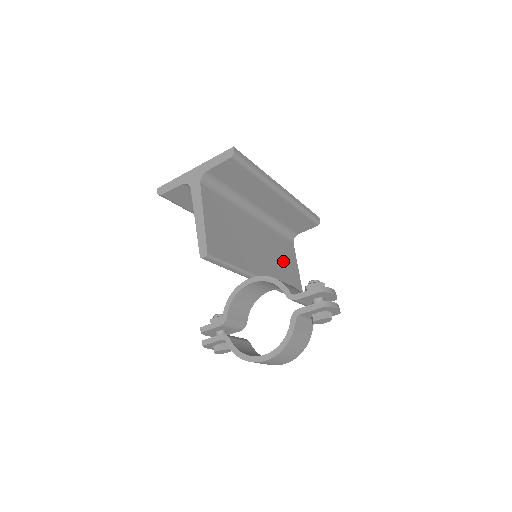
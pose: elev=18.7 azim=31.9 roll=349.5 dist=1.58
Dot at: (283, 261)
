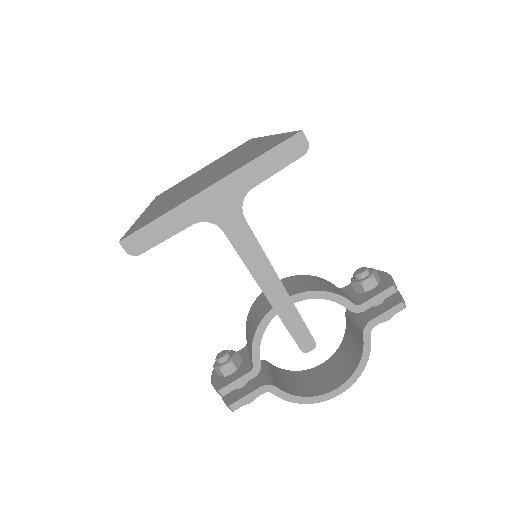
Dot at: occluded
